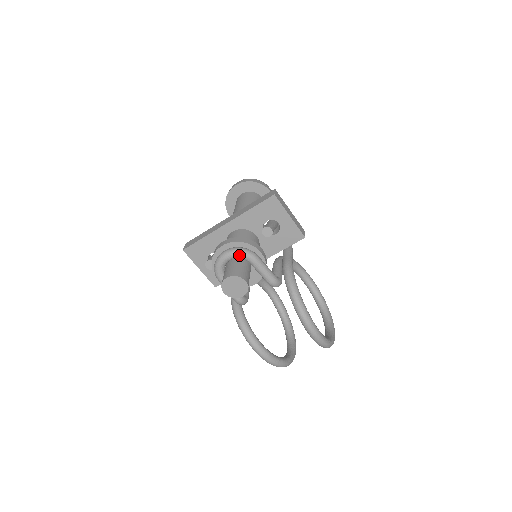
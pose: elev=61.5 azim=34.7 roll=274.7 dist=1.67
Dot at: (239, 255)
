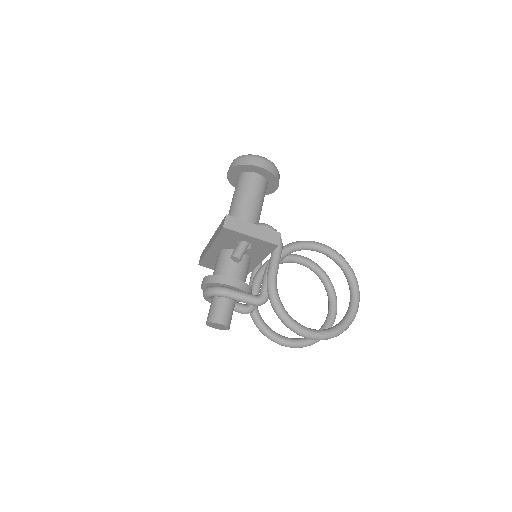
Dot at: (213, 296)
